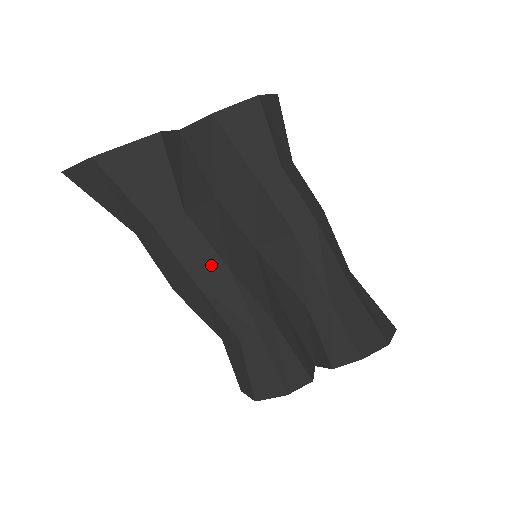
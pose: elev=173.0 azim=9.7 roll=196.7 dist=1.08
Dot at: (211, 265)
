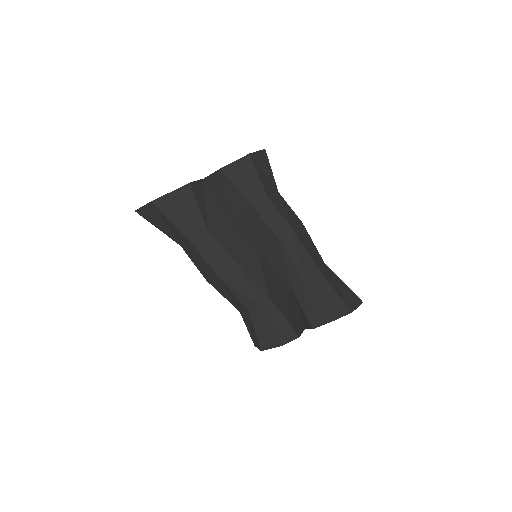
Dot at: (226, 263)
